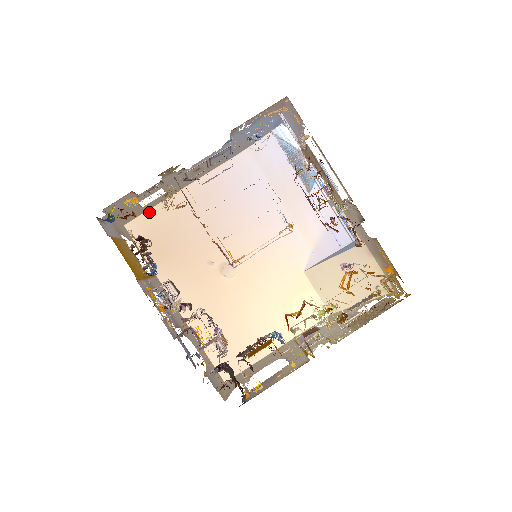
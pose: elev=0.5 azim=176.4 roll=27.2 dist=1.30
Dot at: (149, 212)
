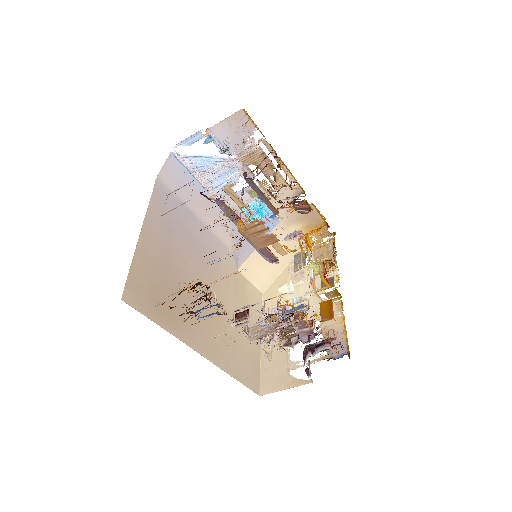
Dot at: (131, 272)
